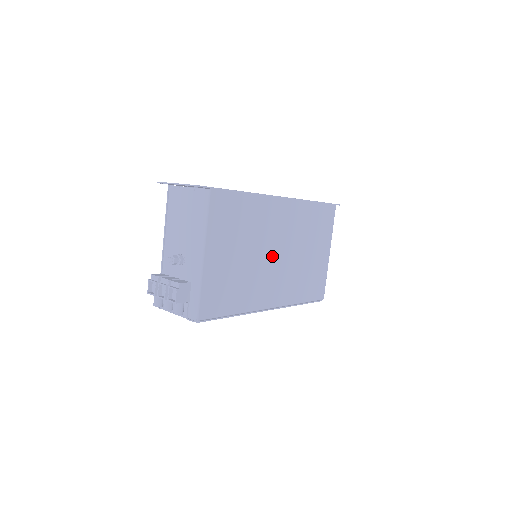
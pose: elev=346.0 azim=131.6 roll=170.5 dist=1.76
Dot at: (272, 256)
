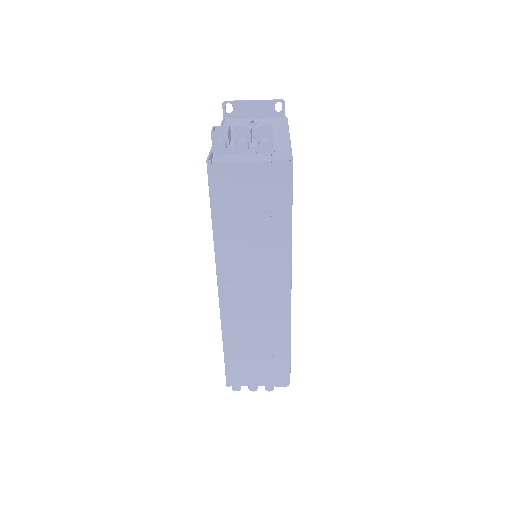
Dot at: occluded
